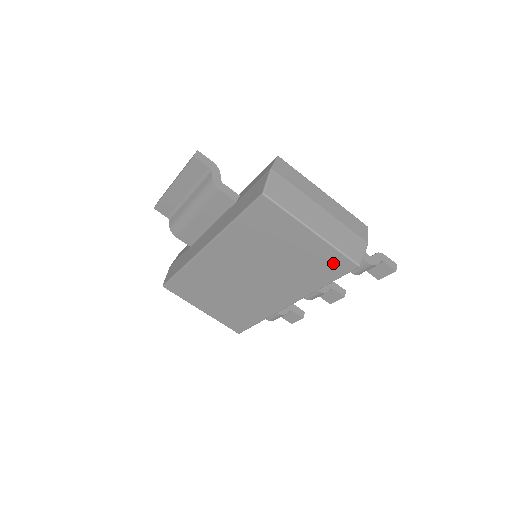
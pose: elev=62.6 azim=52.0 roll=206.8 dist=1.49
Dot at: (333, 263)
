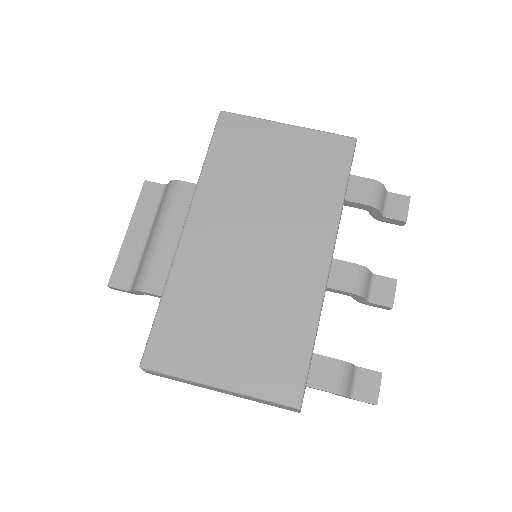
Dot at: (330, 151)
